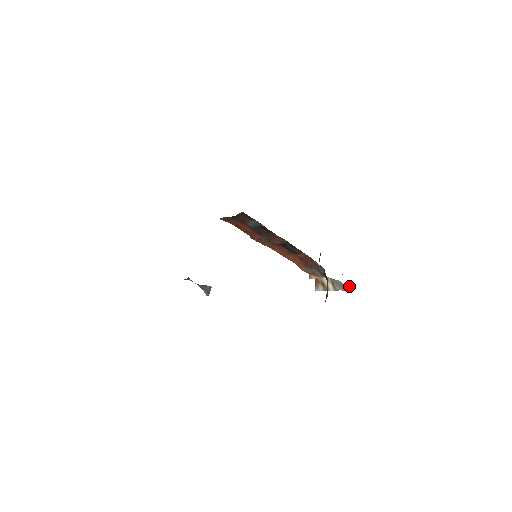
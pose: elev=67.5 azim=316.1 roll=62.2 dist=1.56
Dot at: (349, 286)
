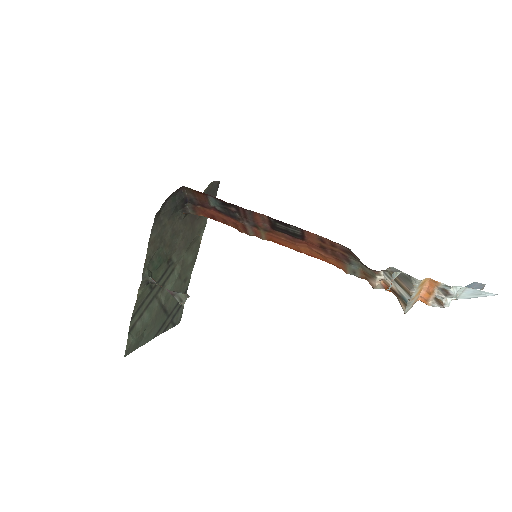
Dot at: (438, 283)
